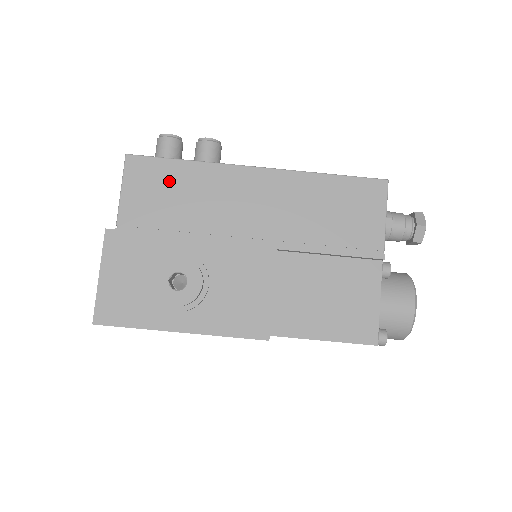
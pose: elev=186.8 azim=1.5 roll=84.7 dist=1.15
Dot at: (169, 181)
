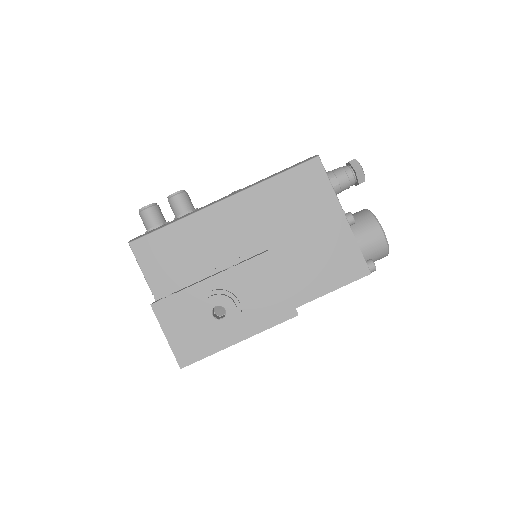
Dot at: (169, 245)
